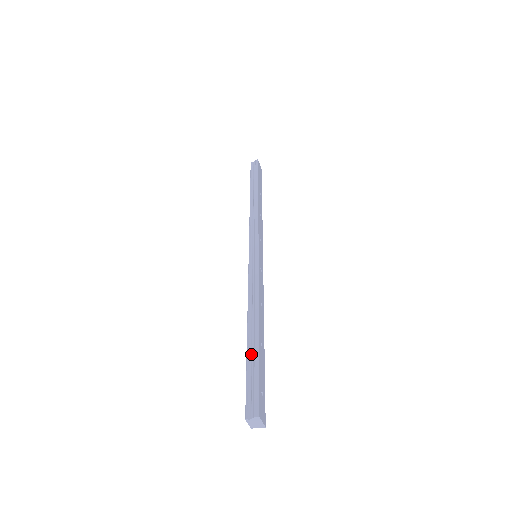
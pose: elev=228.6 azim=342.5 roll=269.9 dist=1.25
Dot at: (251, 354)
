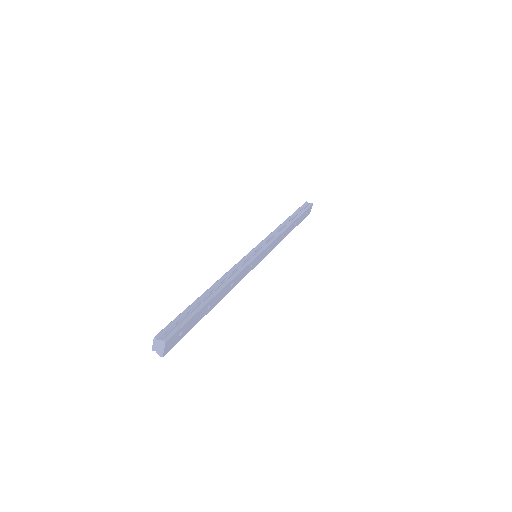
Dot at: (196, 305)
